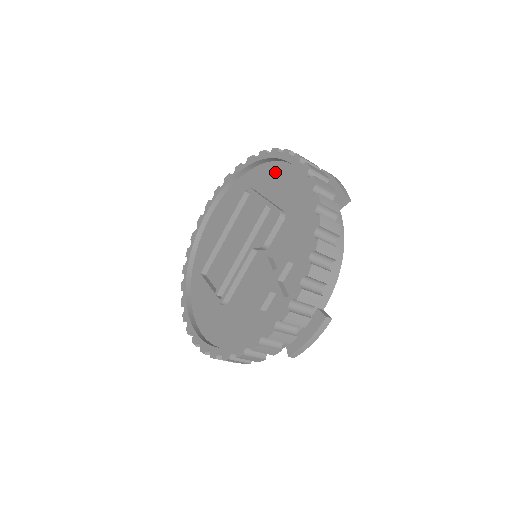
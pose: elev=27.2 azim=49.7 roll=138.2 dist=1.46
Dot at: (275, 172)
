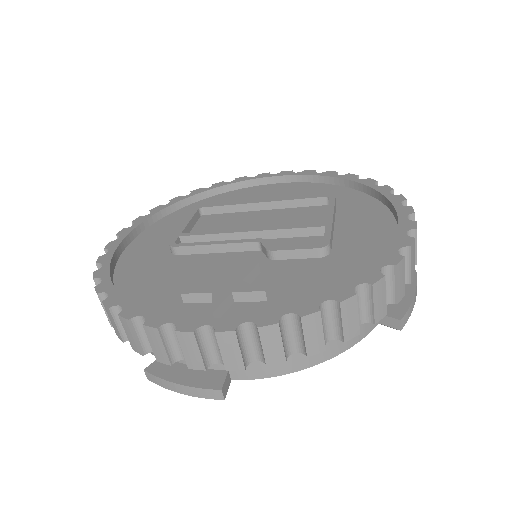
Dot at: (374, 215)
